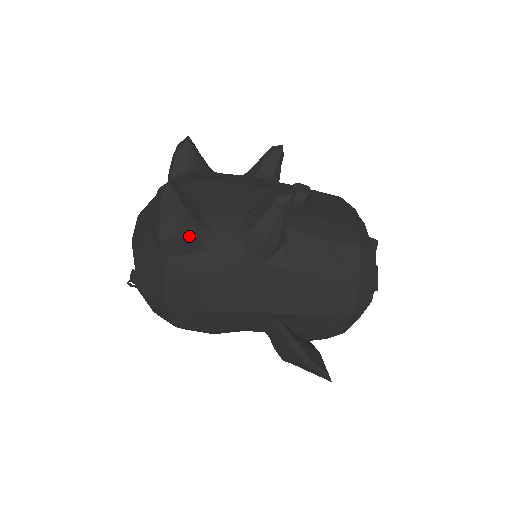
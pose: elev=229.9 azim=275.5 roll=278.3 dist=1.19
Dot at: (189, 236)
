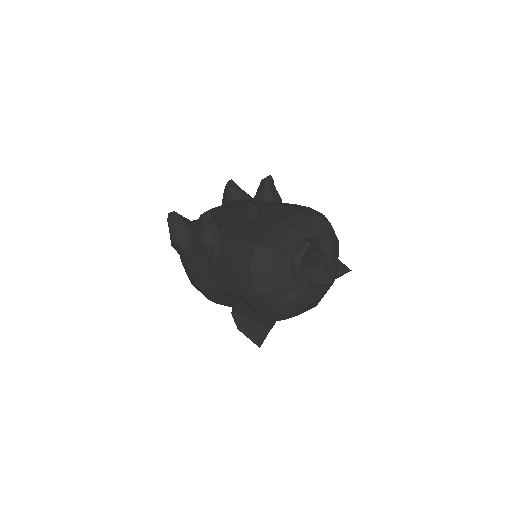
Dot at: (178, 242)
